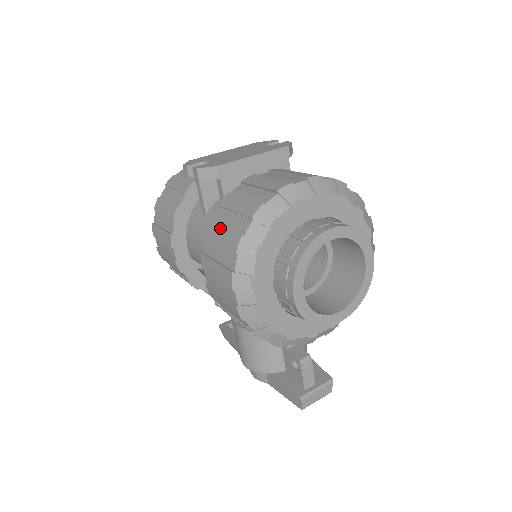
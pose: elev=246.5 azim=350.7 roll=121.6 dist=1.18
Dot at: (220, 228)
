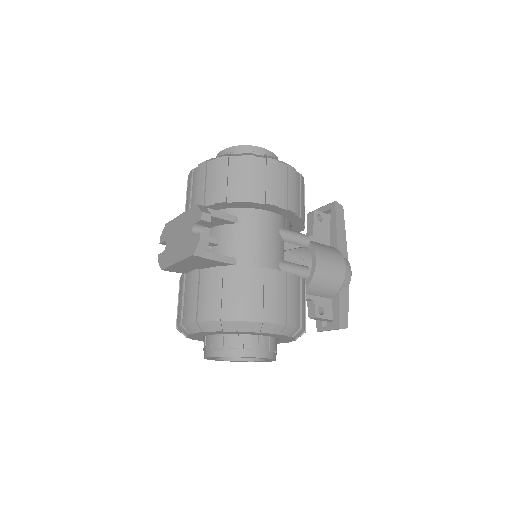
Dot at: occluded
